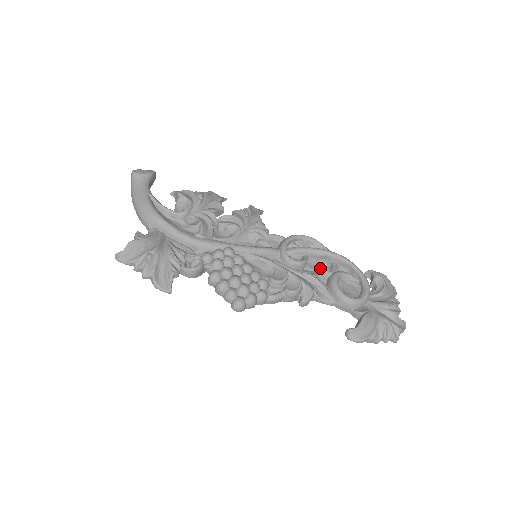
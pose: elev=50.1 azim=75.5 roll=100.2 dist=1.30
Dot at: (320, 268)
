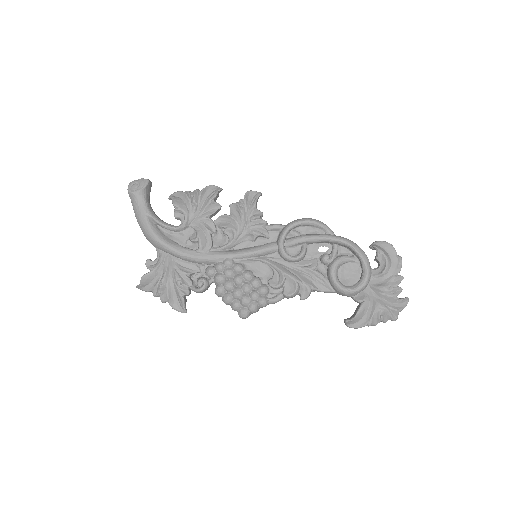
Dot at: (321, 253)
